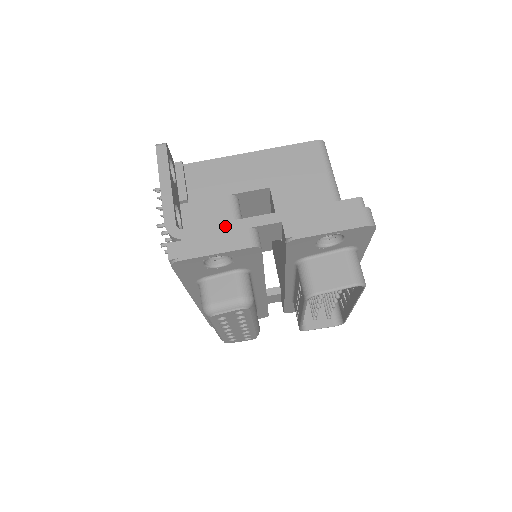
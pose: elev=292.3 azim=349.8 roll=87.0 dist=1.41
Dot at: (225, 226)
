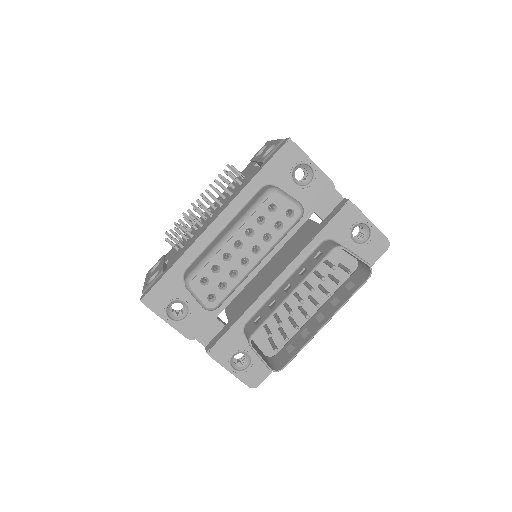
Dot at: occluded
